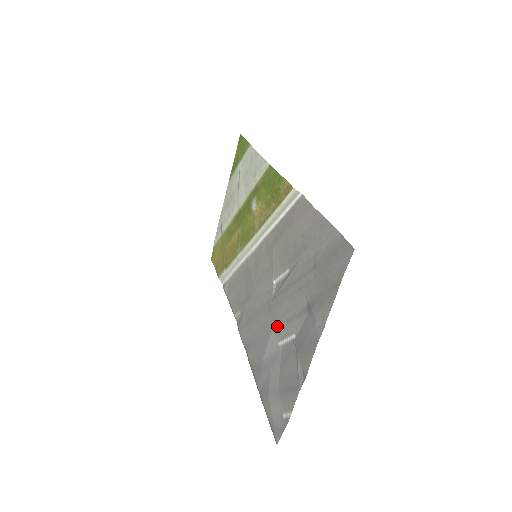
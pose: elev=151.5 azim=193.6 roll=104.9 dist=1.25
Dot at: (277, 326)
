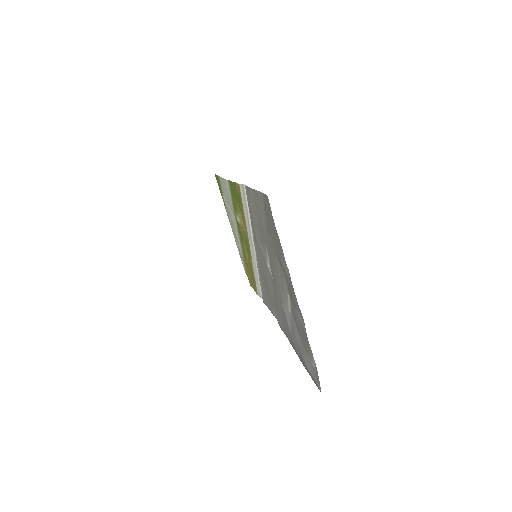
Dot at: (282, 298)
